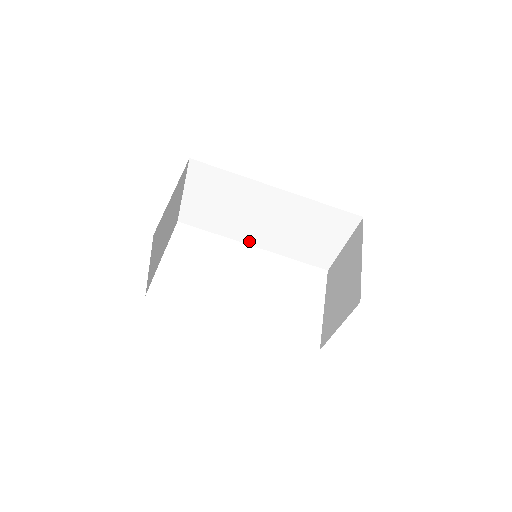
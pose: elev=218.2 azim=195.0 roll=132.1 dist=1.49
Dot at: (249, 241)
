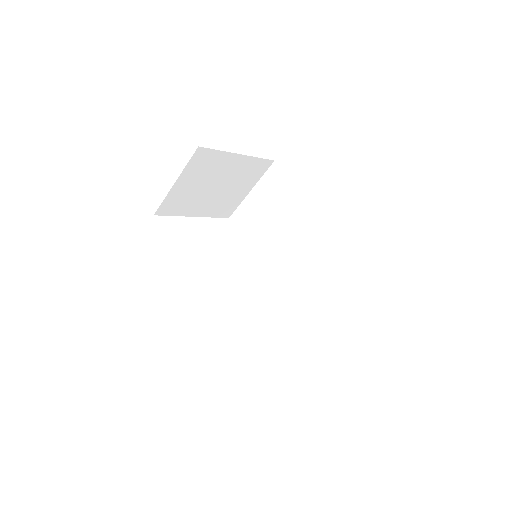
Dot at: (265, 272)
